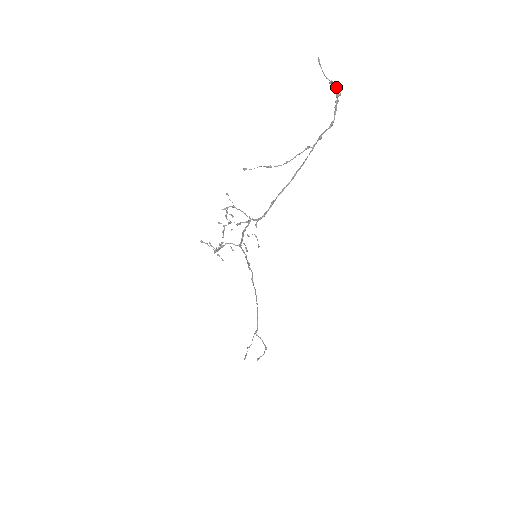
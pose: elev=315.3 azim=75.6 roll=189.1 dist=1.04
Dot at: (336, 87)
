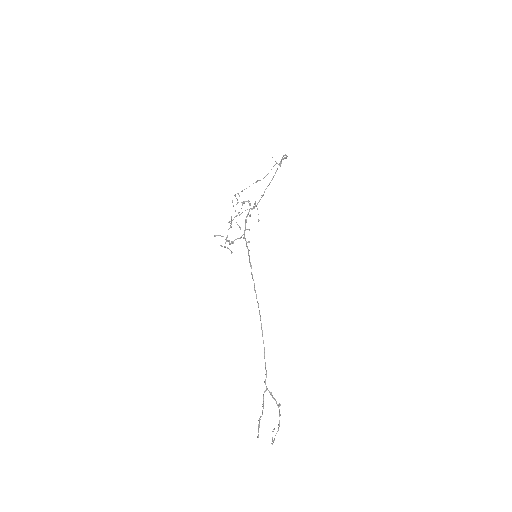
Dot at: (284, 157)
